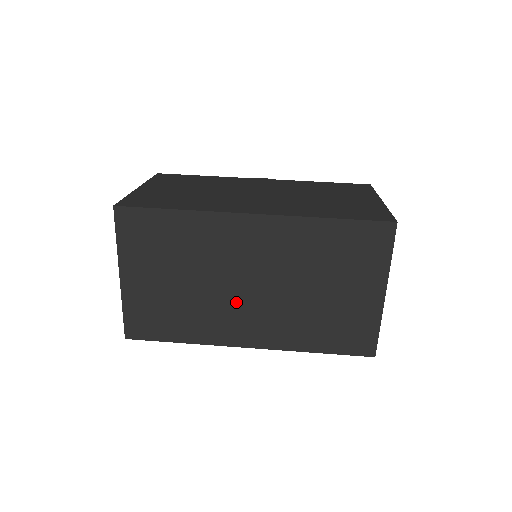
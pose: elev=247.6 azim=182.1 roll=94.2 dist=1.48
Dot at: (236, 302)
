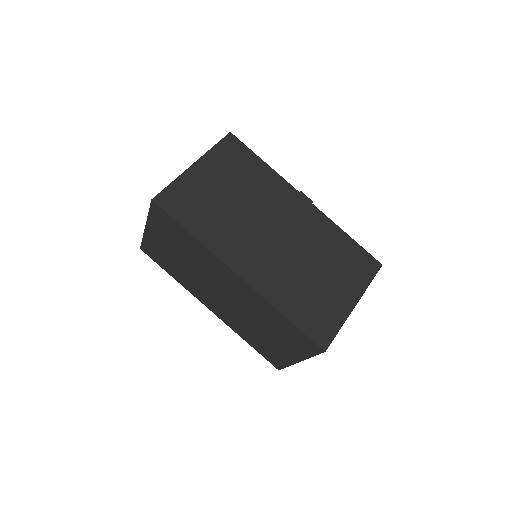
Dot at: (211, 292)
